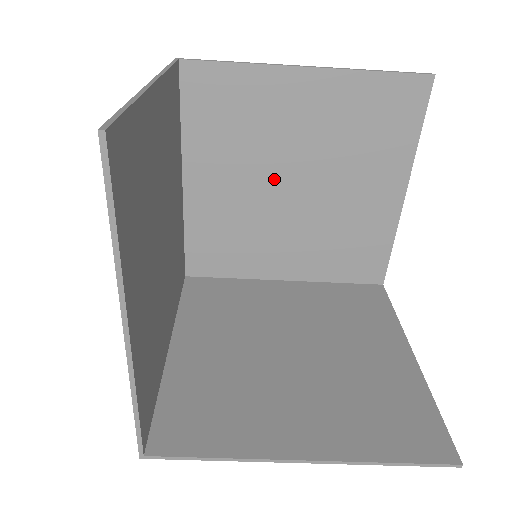
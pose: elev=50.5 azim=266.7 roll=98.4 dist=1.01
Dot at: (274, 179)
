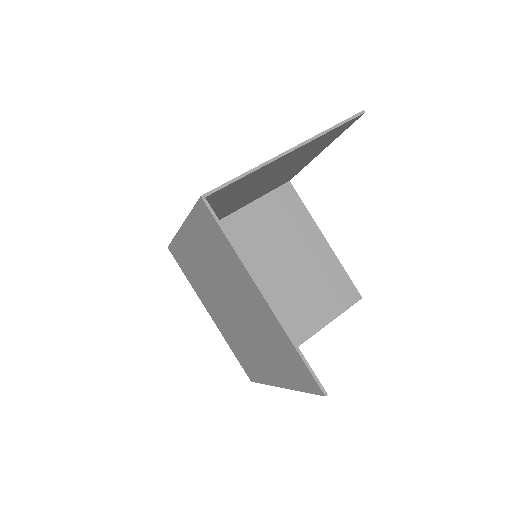
Dot at: (269, 260)
